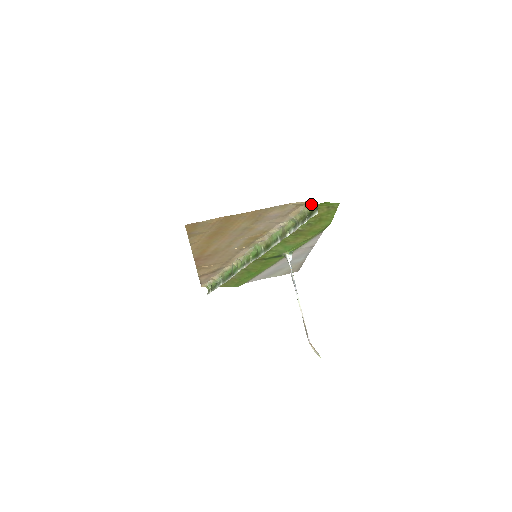
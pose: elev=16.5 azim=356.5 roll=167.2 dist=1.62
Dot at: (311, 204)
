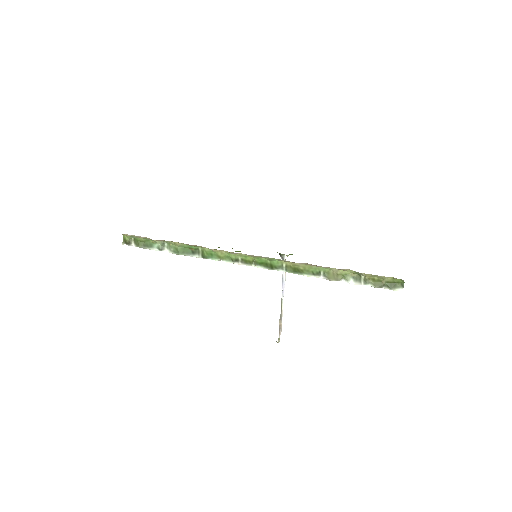
Dot at: (399, 279)
